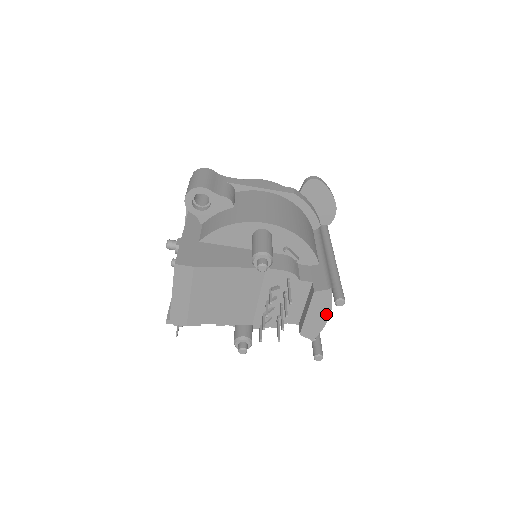
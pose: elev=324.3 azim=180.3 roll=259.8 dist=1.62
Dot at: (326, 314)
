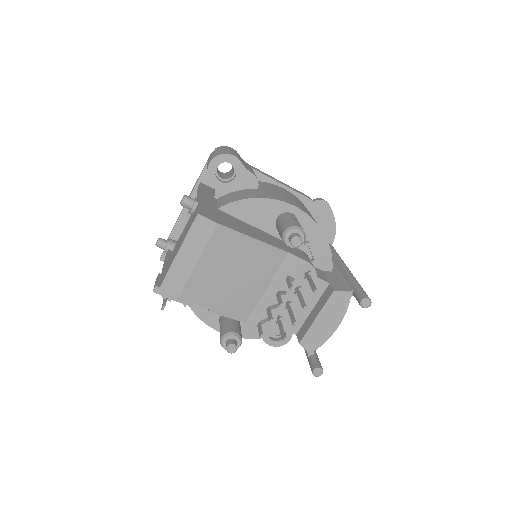
Dot at: (336, 323)
